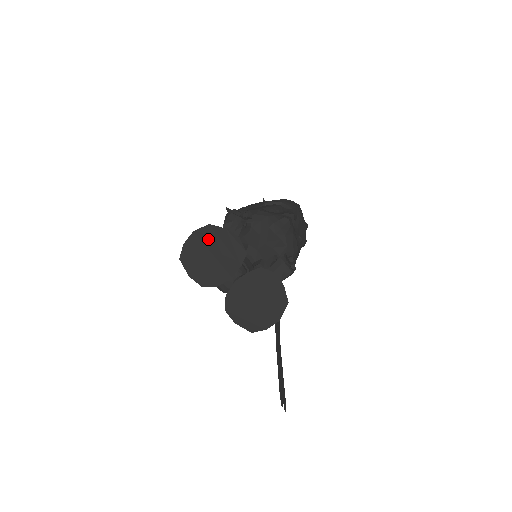
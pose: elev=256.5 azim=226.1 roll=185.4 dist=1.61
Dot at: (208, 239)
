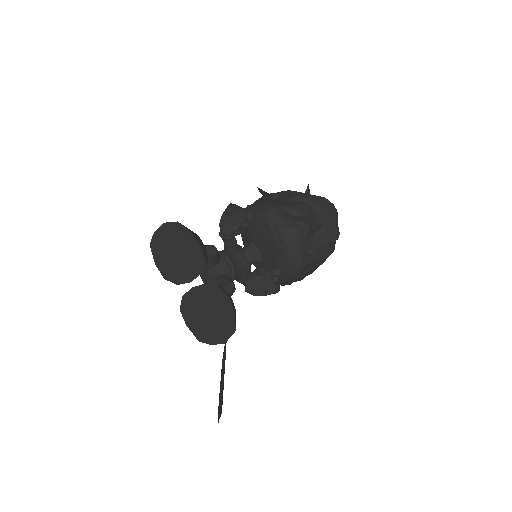
Dot at: (175, 236)
